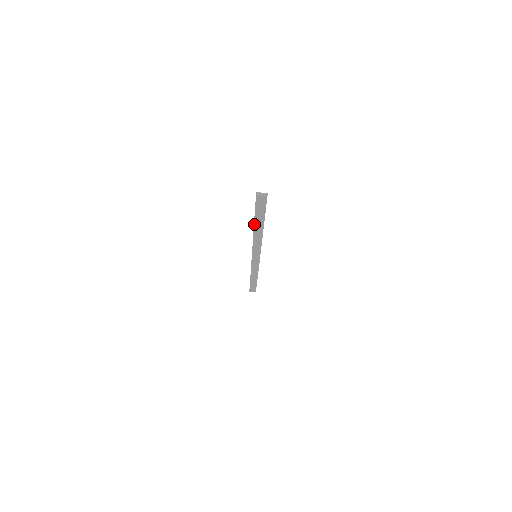
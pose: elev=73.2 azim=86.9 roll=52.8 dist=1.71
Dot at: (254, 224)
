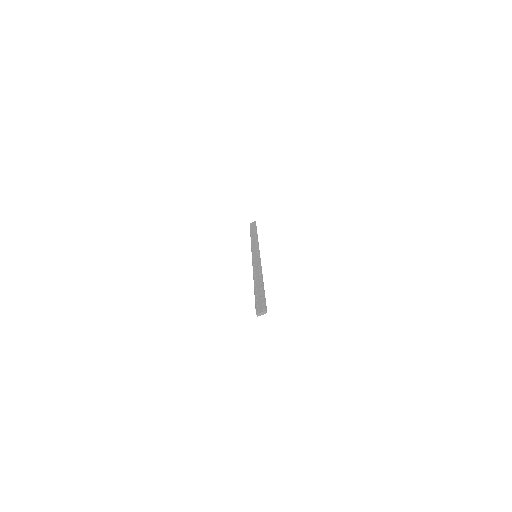
Dot at: occluded
